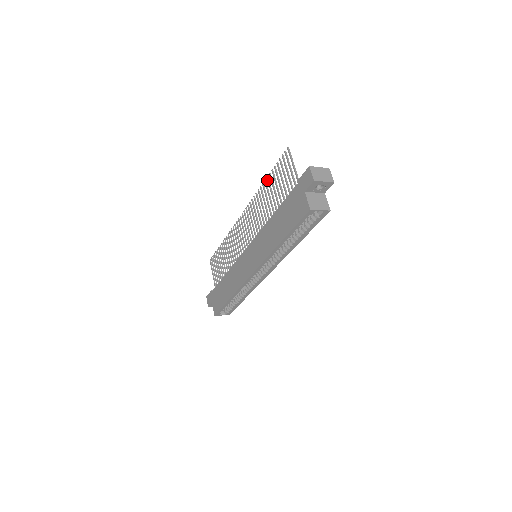
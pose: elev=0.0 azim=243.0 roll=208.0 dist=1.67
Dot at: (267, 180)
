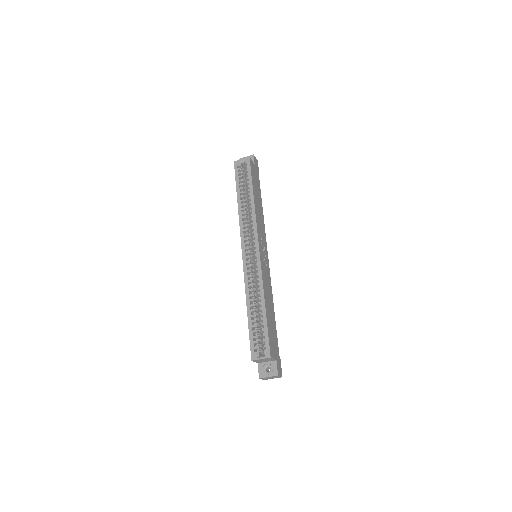
Dot at: occluded
